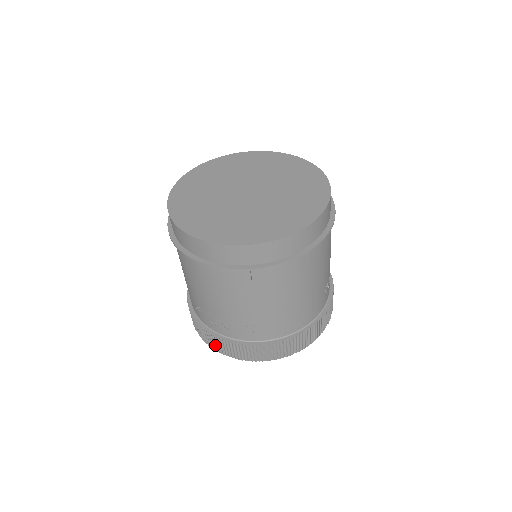
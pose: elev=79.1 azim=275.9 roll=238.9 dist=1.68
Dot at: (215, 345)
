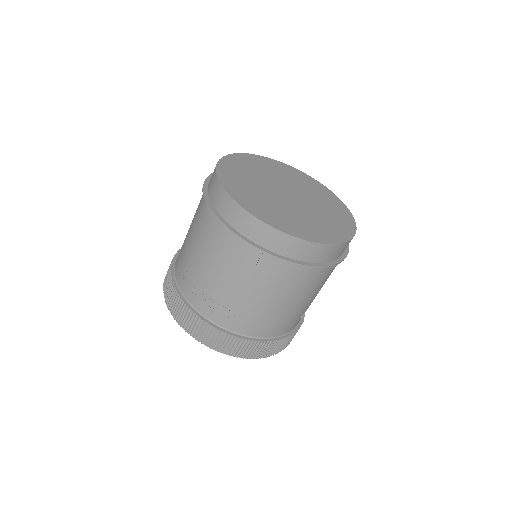
Dot at: (180, 316)
